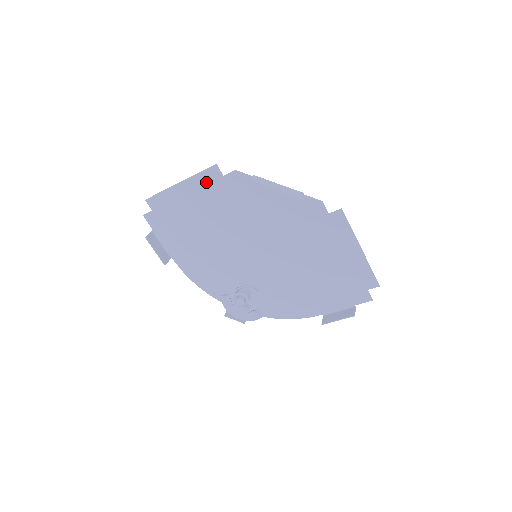
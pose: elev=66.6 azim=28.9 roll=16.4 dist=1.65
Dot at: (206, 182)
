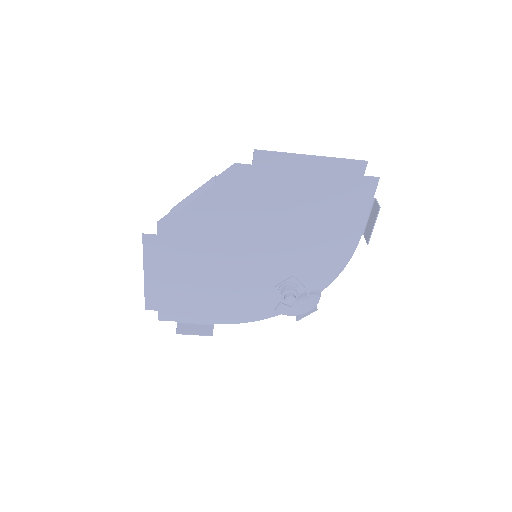
Dot at: (155, 253)
